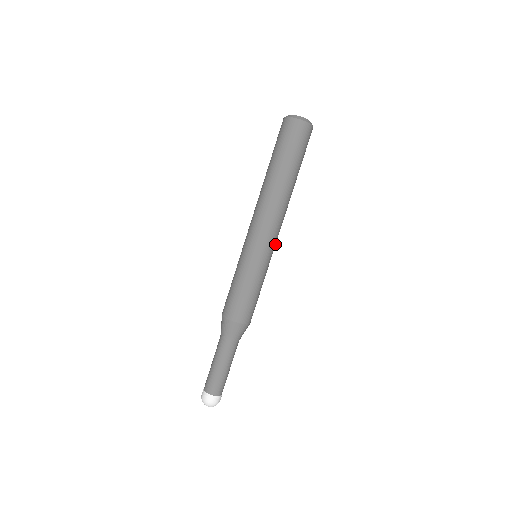
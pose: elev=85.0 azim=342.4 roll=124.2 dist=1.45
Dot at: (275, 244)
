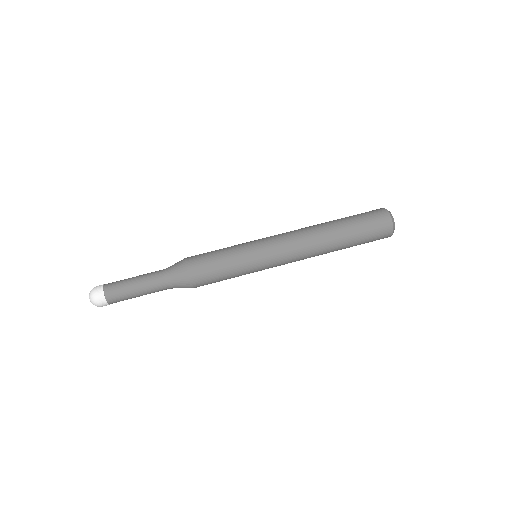
Dot at: occluded
